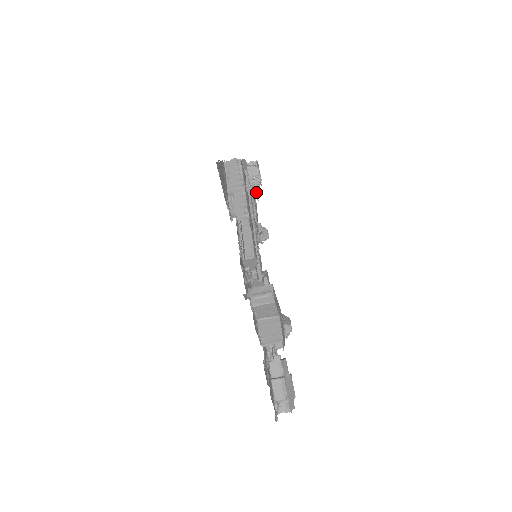
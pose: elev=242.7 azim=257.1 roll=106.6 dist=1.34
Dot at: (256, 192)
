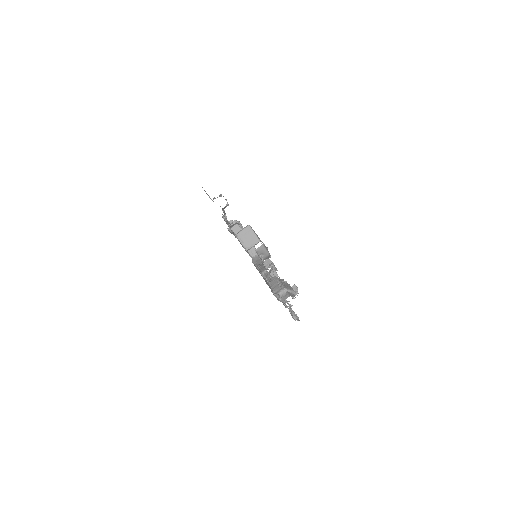
Dot at: occluded
